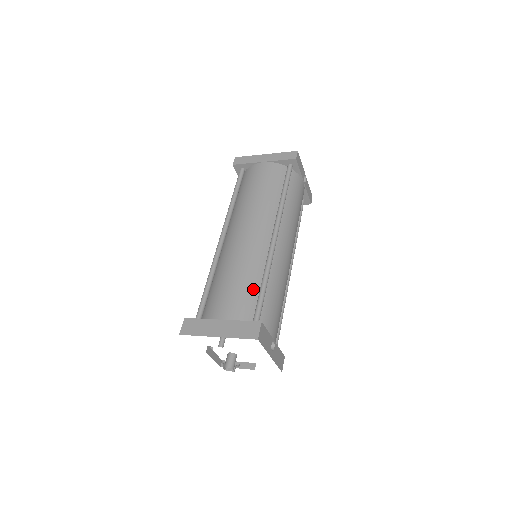
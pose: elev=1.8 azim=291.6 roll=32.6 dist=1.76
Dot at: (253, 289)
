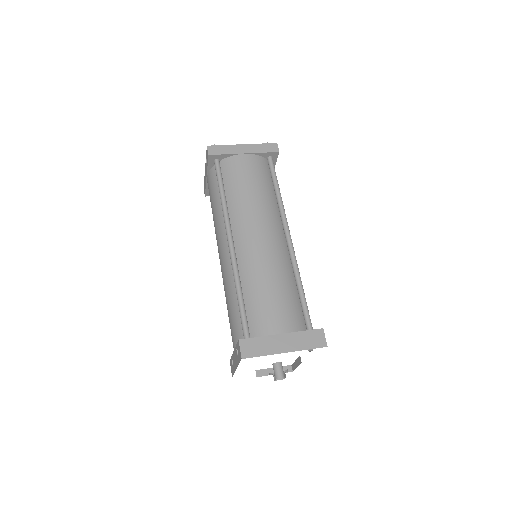
Dot at: (294, 296)
